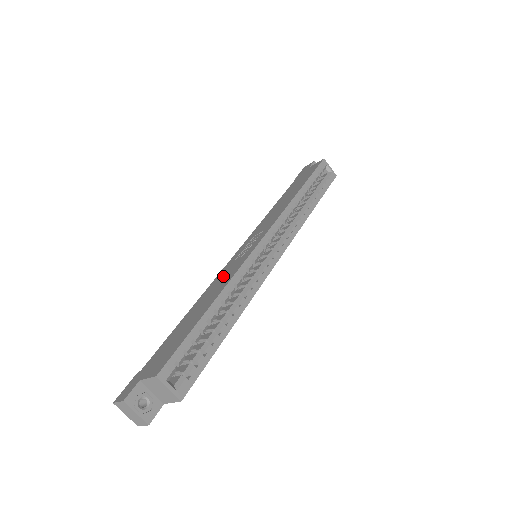
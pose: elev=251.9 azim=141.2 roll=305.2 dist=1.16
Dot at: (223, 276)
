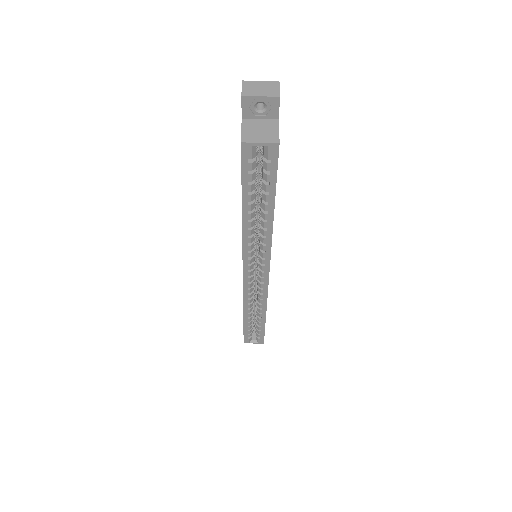
Dot at: occluded
